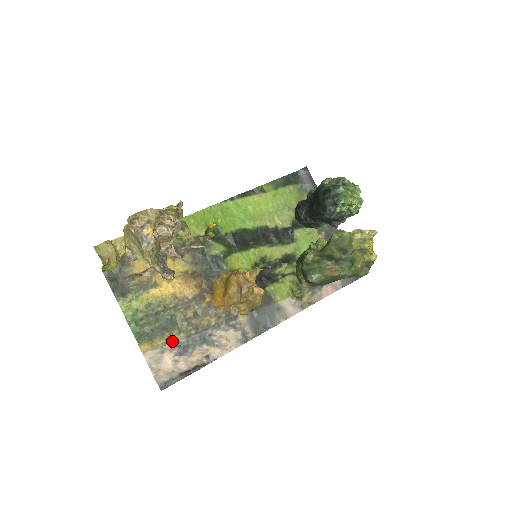
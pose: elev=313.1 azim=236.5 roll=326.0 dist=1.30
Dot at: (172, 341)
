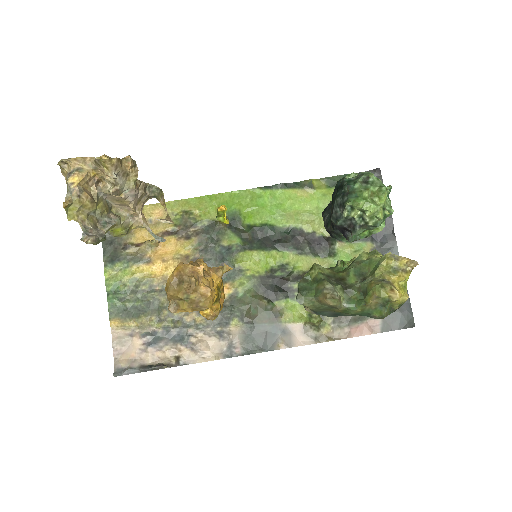
Dot at: (146, 327)
